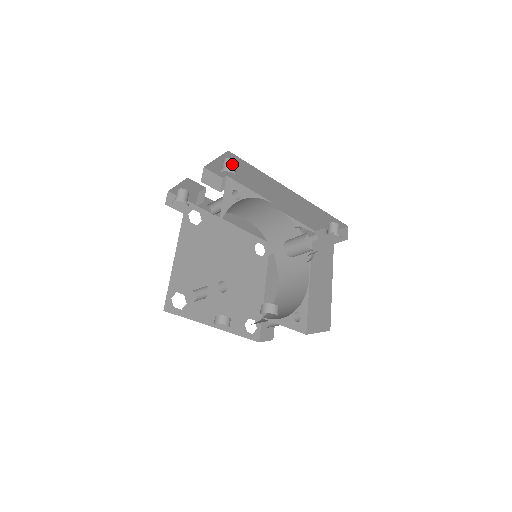
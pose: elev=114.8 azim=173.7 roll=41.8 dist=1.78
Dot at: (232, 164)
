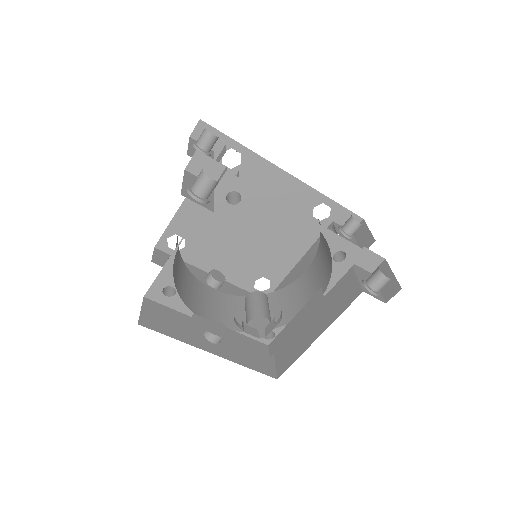
Dot at: (204, 185)
